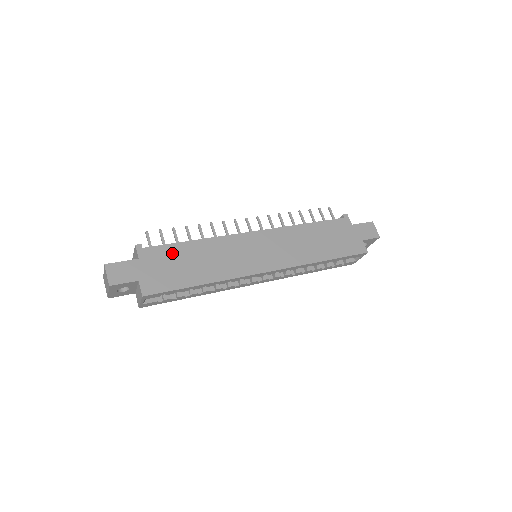
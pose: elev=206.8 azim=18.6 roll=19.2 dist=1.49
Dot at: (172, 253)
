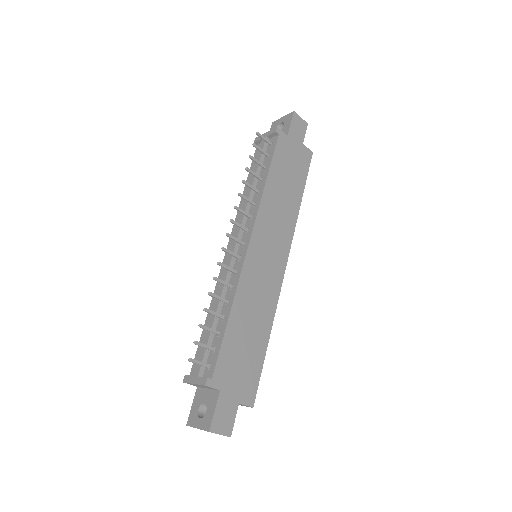
Dot at: (231, 350)
